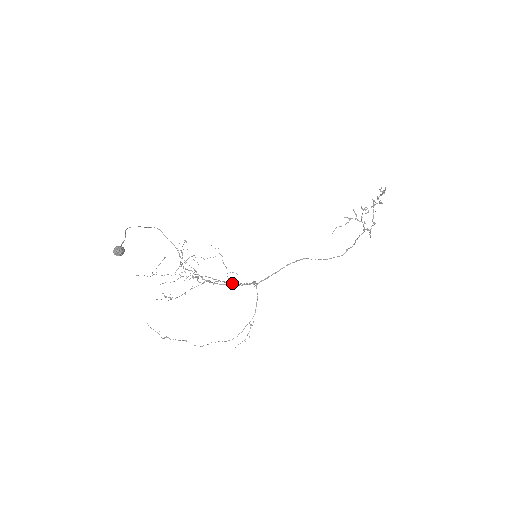
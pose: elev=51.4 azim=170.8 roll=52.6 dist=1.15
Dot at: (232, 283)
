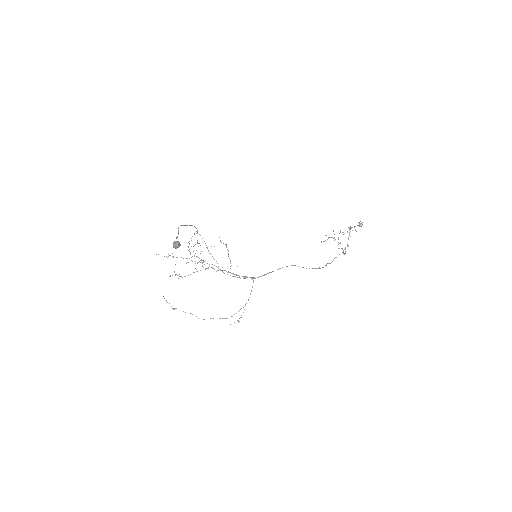
Dot at: (233, 274)
